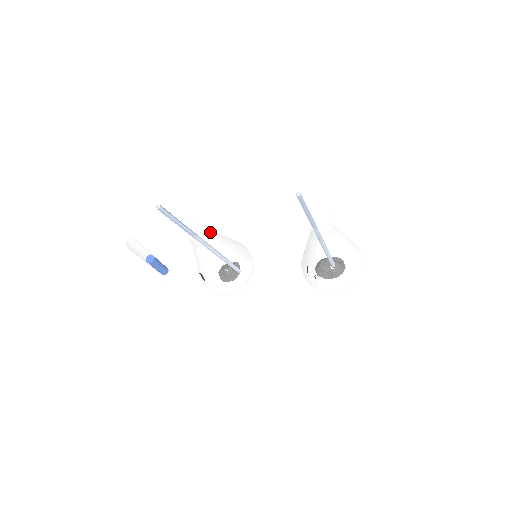
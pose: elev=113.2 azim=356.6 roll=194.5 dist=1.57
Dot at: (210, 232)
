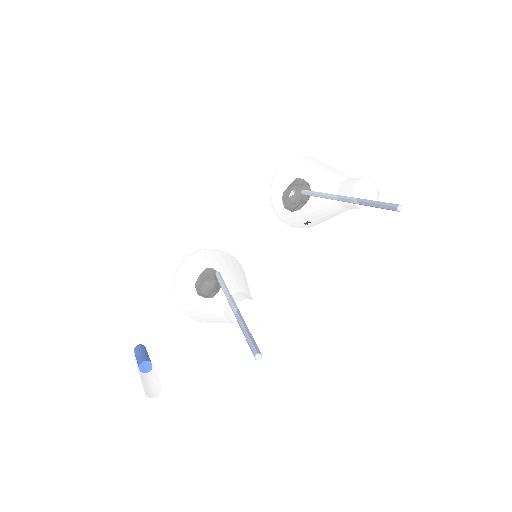
Dot at: (249, 296)
